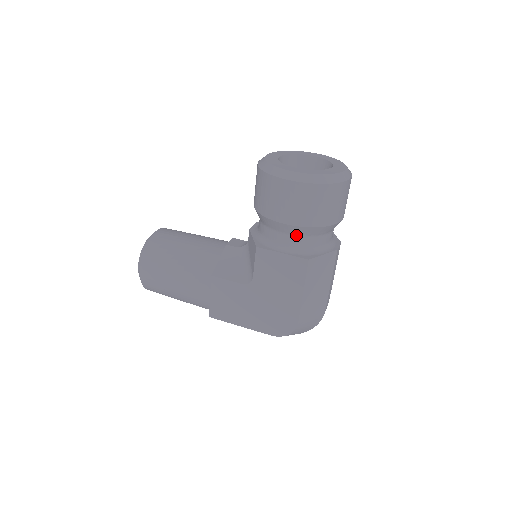
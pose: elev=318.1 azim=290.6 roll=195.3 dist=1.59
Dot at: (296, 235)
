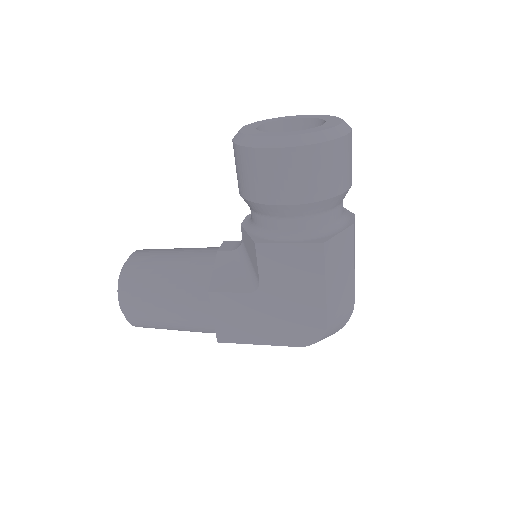
Dot at: (301, 216)
